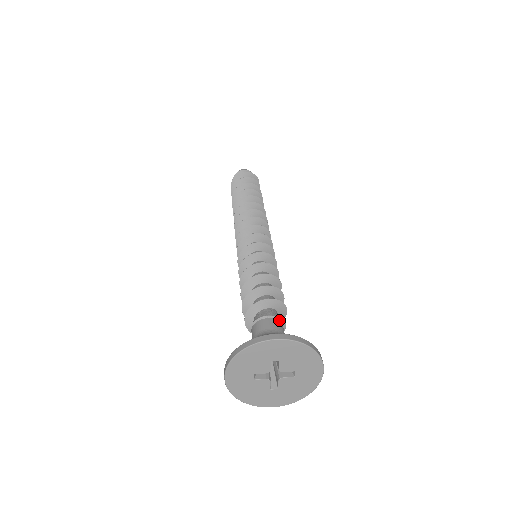
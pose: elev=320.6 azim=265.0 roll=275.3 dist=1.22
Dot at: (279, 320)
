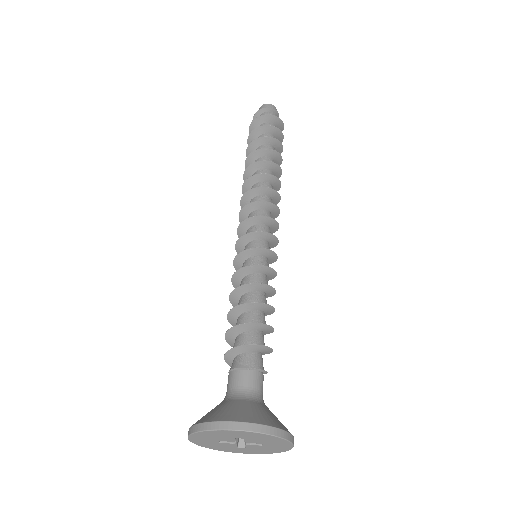
Dot at: (259, 371)
